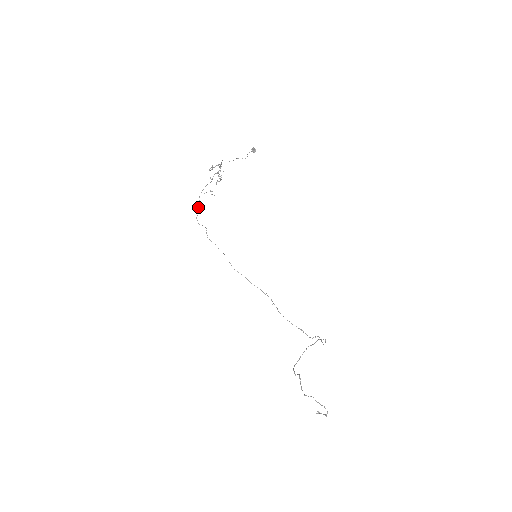
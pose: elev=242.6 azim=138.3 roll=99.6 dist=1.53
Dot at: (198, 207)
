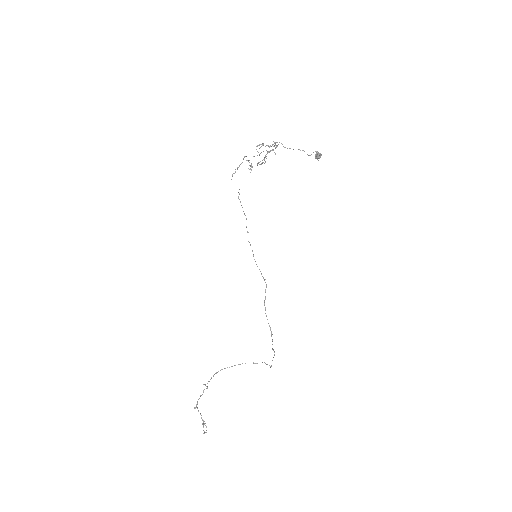
Dot at: occluded
